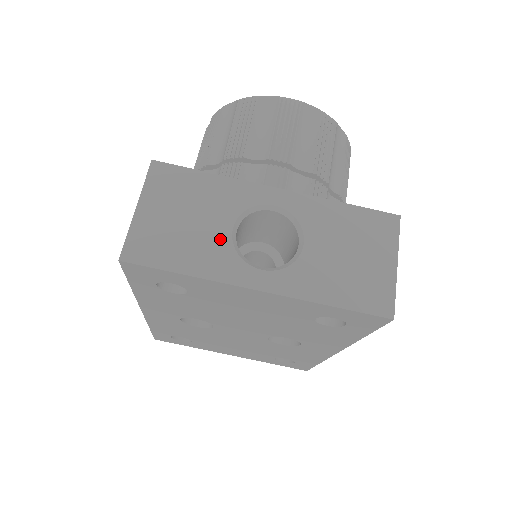
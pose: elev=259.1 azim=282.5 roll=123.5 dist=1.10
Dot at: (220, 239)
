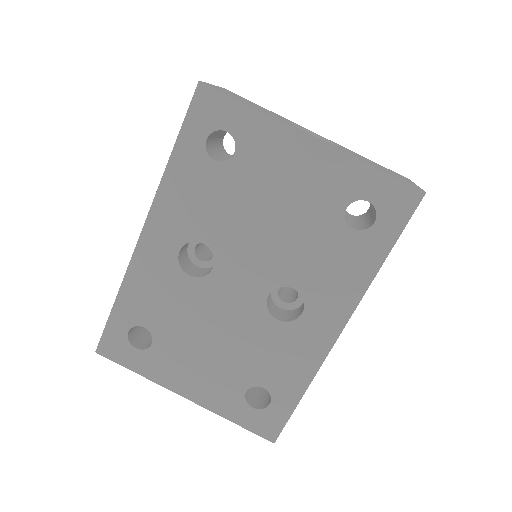
Dot at: (278, 117)
